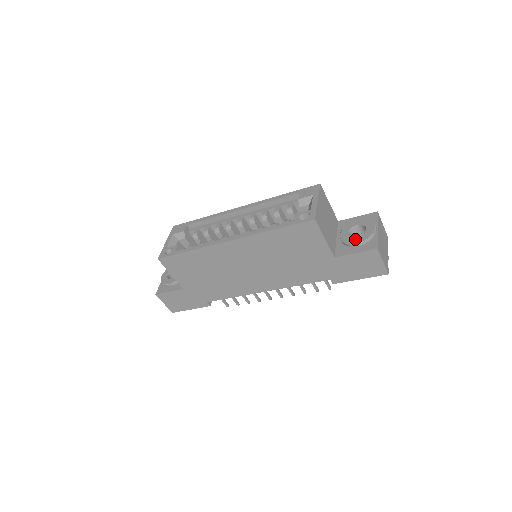
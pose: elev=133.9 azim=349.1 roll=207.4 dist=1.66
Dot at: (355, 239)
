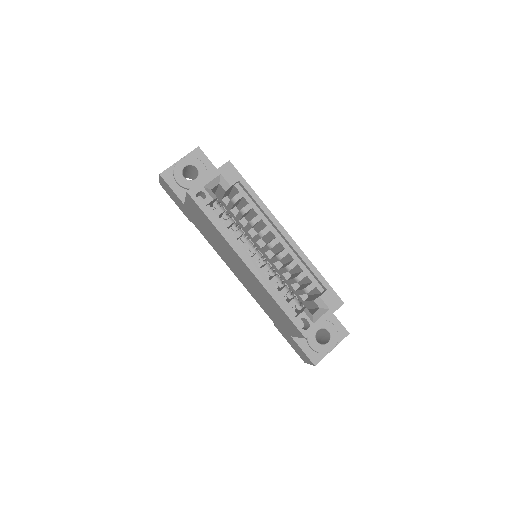
Dot at: (314, 342)
